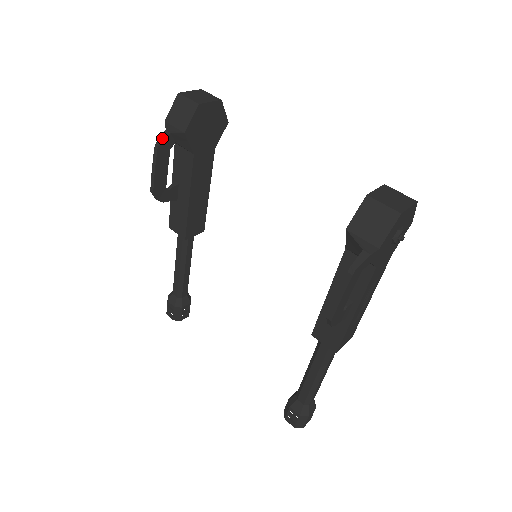
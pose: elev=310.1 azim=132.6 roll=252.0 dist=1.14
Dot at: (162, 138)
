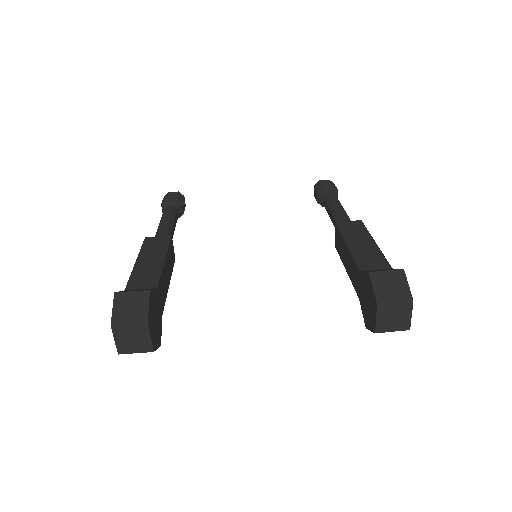
Dot at: occluded
